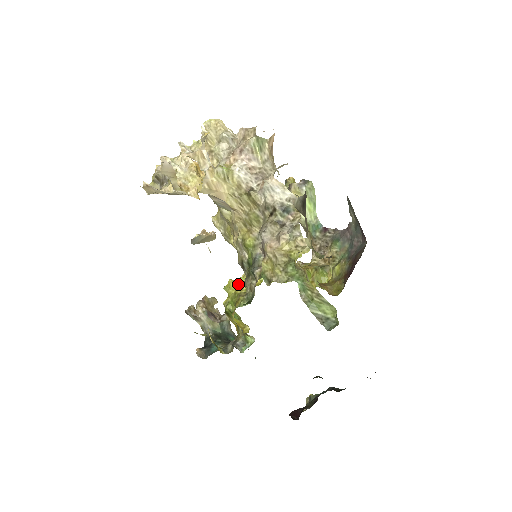
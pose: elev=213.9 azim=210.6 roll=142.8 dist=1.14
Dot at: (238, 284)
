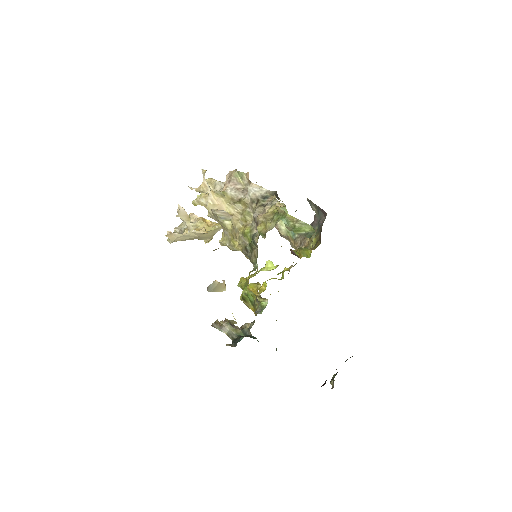
Dot at: occluded
